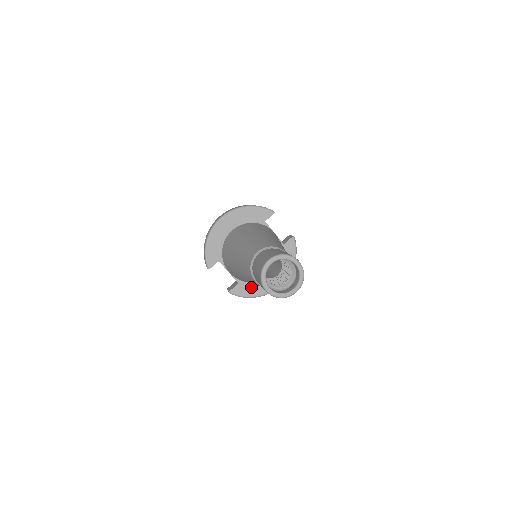
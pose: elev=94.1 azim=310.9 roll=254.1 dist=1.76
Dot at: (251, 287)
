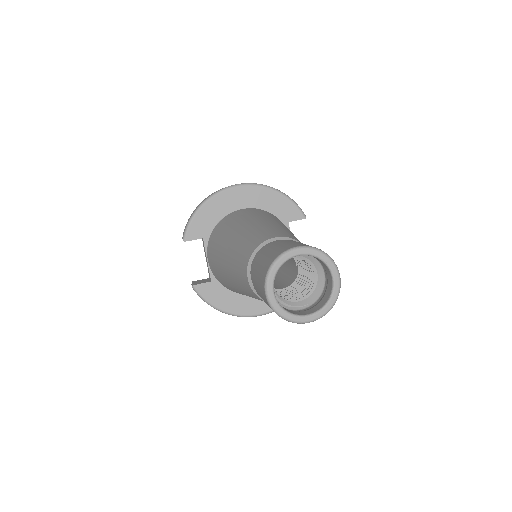
Dot at: (224, 295)
